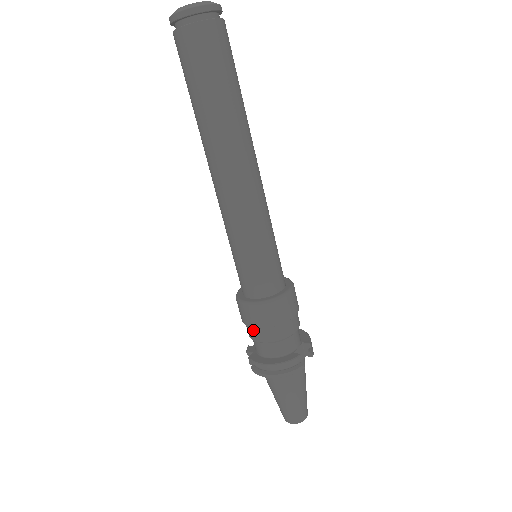
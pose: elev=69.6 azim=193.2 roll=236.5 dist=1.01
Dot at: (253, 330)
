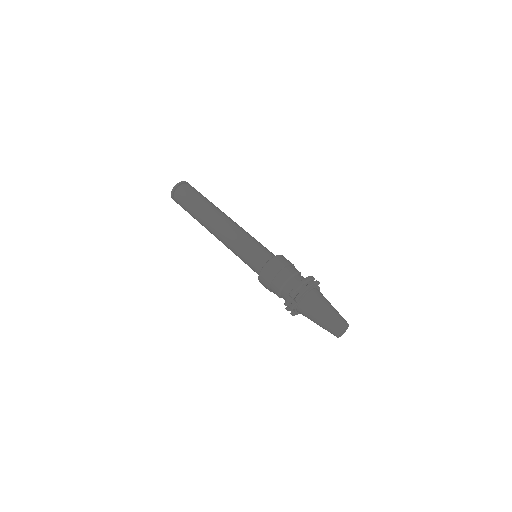
Dot at: (280, 275)
